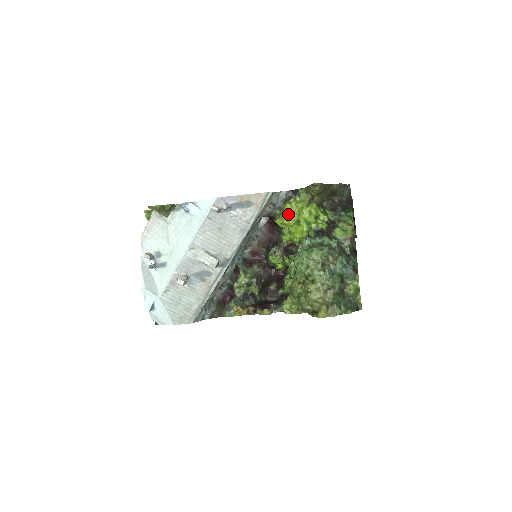
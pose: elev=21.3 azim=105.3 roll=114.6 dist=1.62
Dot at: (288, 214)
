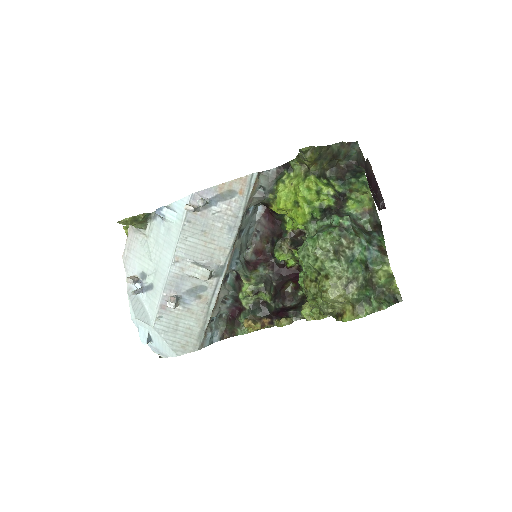
Dot at: (282, 196)
